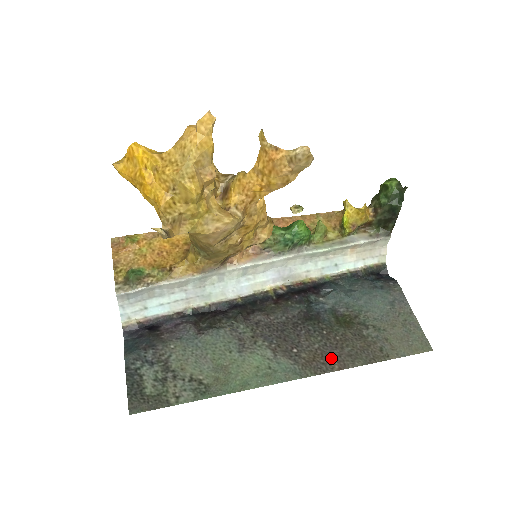
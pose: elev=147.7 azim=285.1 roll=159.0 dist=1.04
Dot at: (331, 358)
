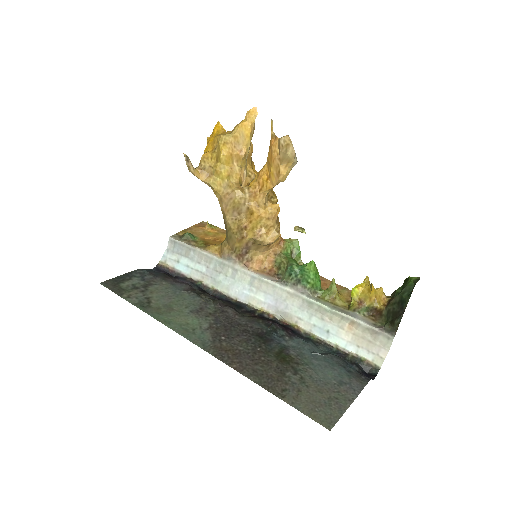
Dot at: (239, 360)
